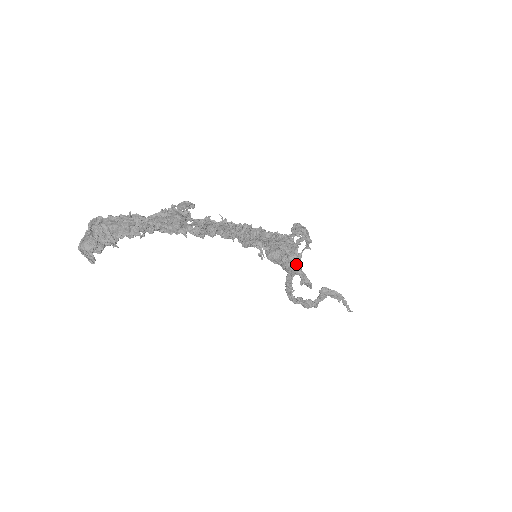
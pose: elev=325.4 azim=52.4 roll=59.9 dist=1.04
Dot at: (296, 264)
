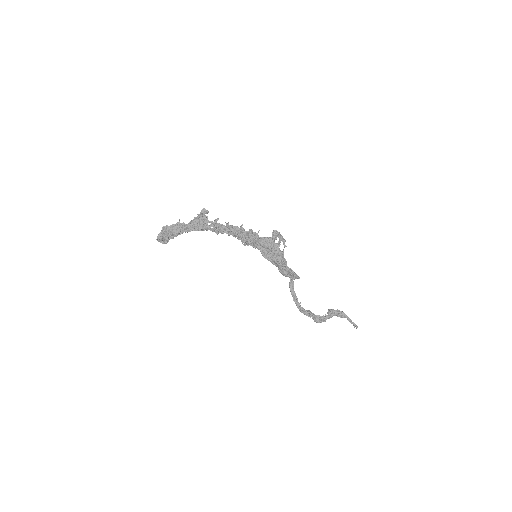
Dot at: (282, 259)
